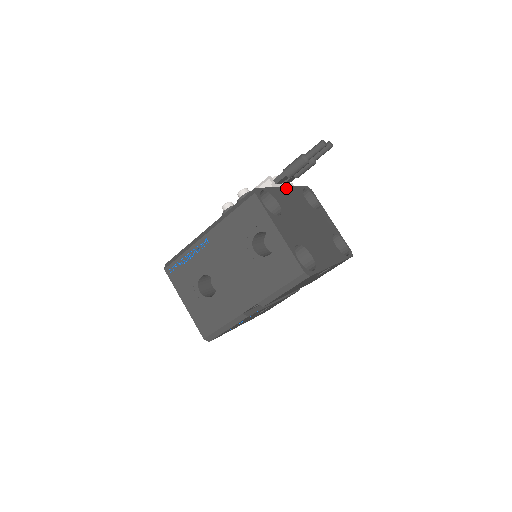
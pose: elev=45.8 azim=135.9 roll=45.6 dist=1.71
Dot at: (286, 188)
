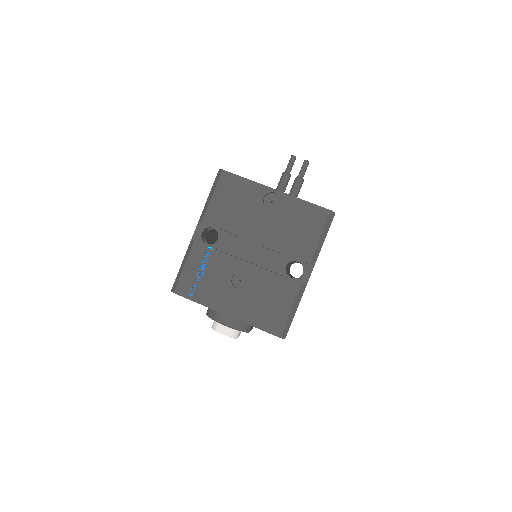
Dot at: occluded
